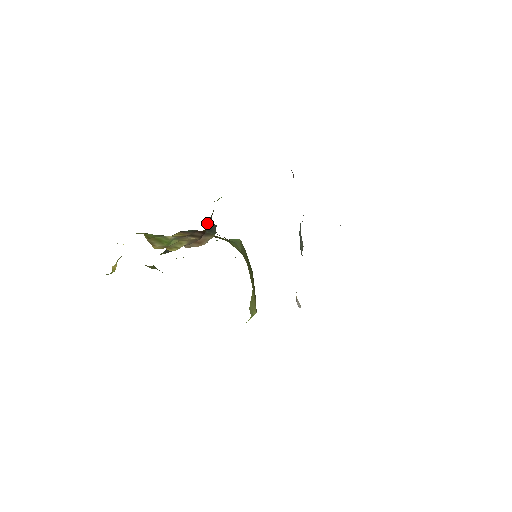
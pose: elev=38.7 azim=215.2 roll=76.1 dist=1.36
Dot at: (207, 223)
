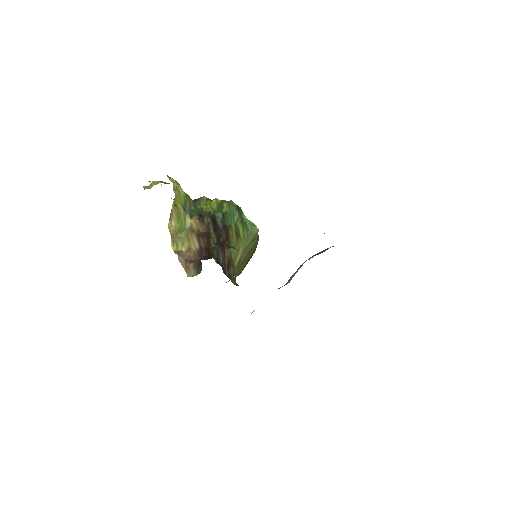
Dot at: (201, 258)
